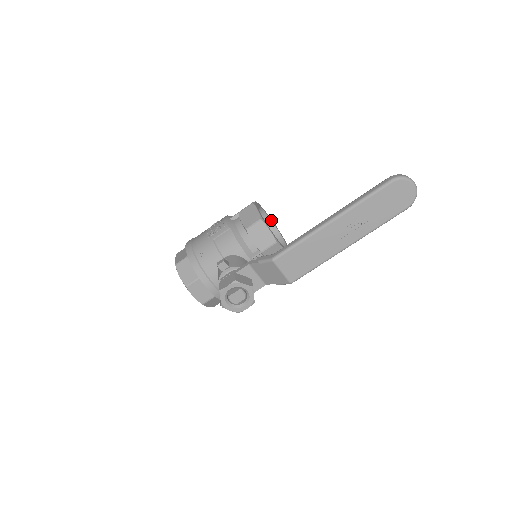
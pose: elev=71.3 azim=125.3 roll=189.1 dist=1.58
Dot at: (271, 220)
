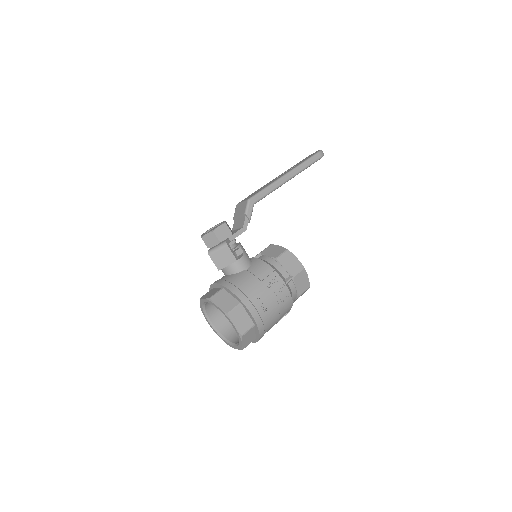
Dot at: occluded
